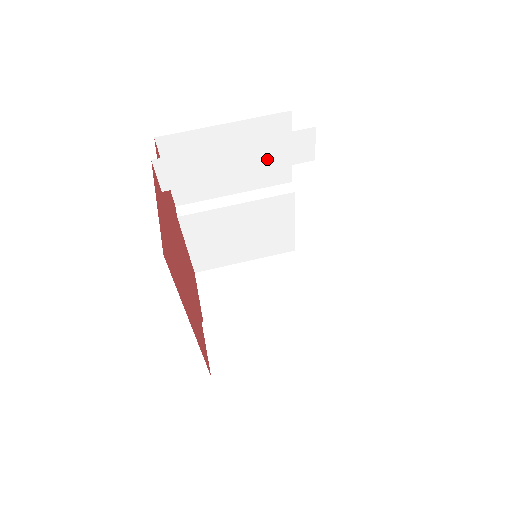
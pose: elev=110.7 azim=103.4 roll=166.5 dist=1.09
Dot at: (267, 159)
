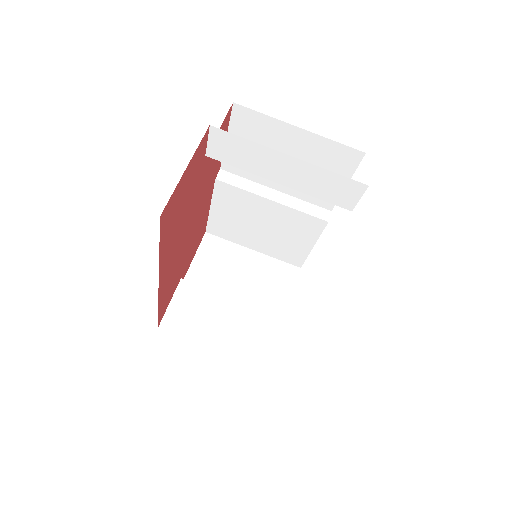
Dot at: (311, 185)
